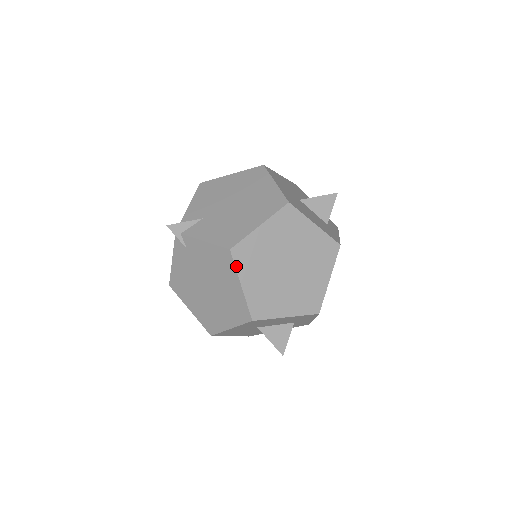
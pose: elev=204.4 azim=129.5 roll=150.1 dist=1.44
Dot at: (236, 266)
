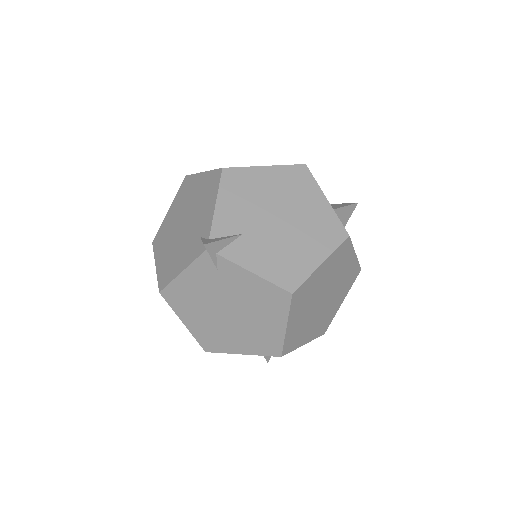
Dot at: (290, 309)
